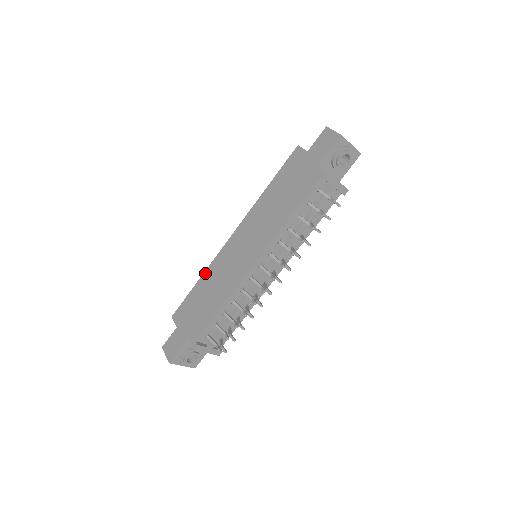
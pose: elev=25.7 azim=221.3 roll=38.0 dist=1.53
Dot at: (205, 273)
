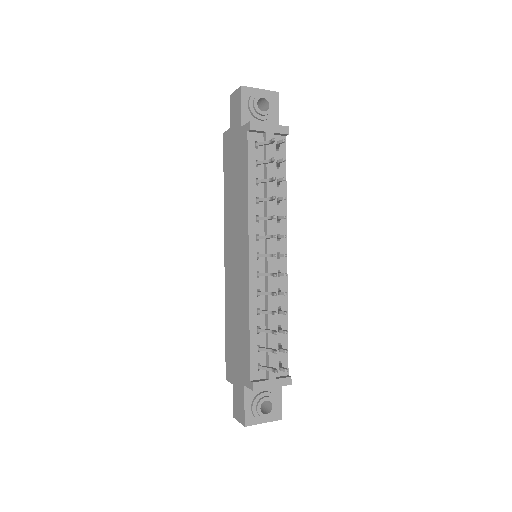
Dot at: (225, 311)
